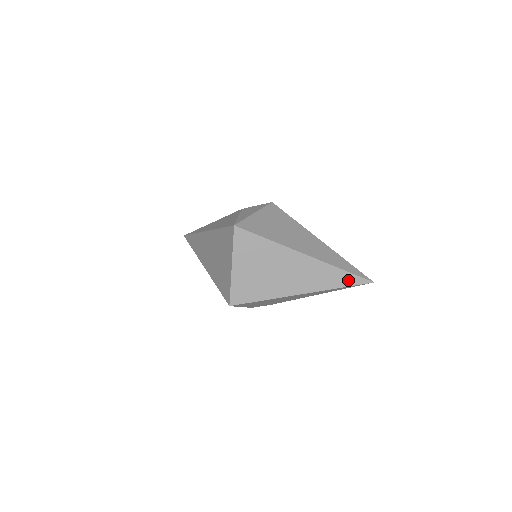
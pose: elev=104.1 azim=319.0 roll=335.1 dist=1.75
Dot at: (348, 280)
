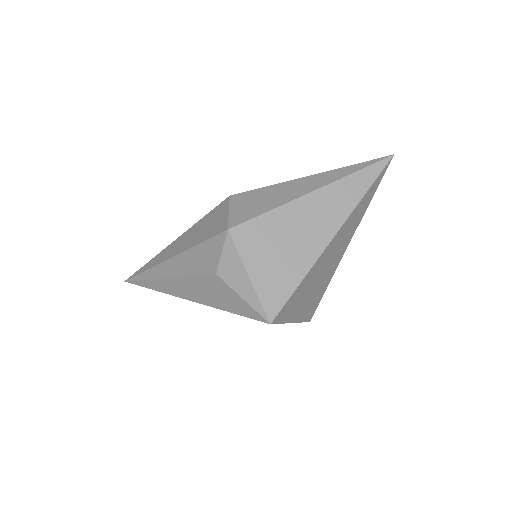
Dot at: (375, 187)
